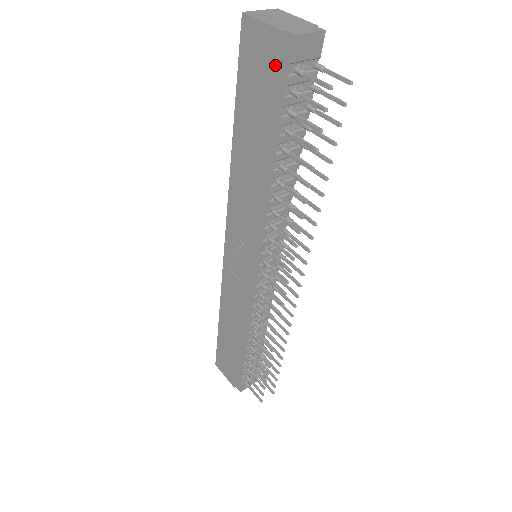
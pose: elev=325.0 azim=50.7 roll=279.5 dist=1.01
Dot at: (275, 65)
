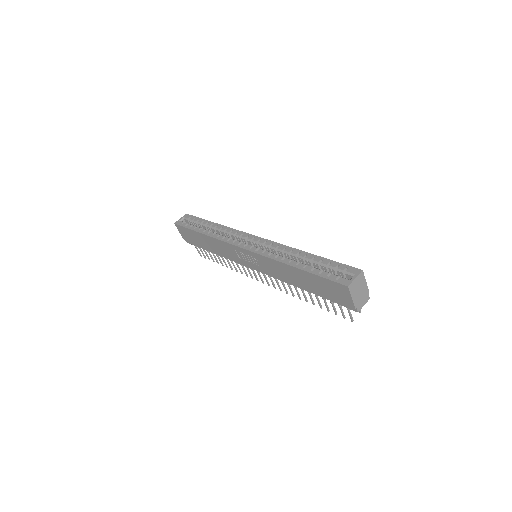
Dot at: (342, 303)
